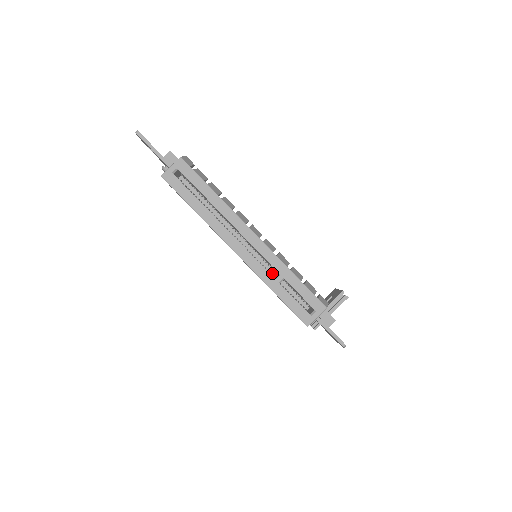
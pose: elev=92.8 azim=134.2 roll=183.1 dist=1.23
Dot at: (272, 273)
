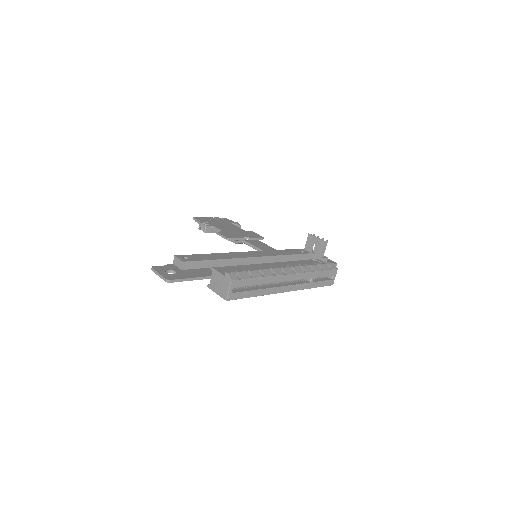
Dot at: occluded
